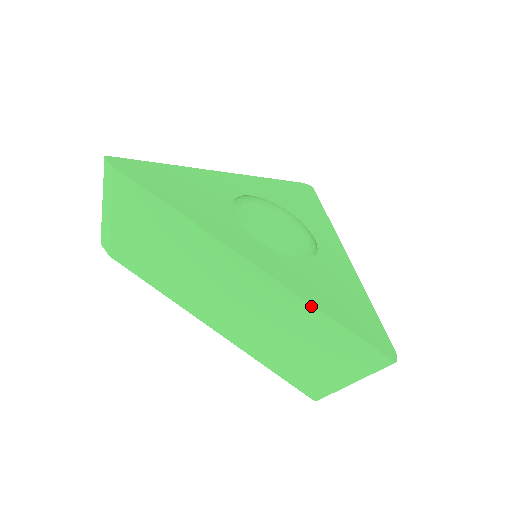
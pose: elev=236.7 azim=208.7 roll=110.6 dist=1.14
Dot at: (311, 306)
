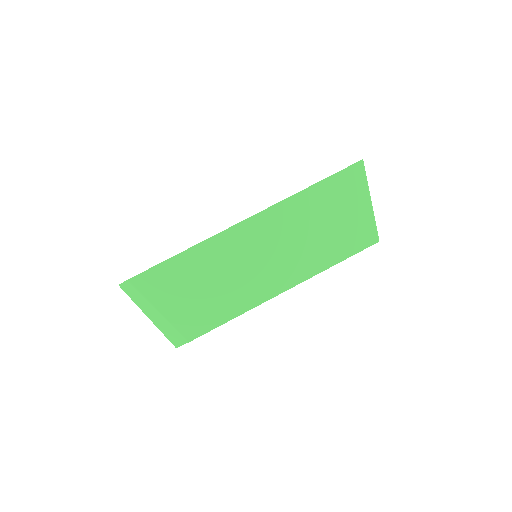
Dot at: (298, 194)
